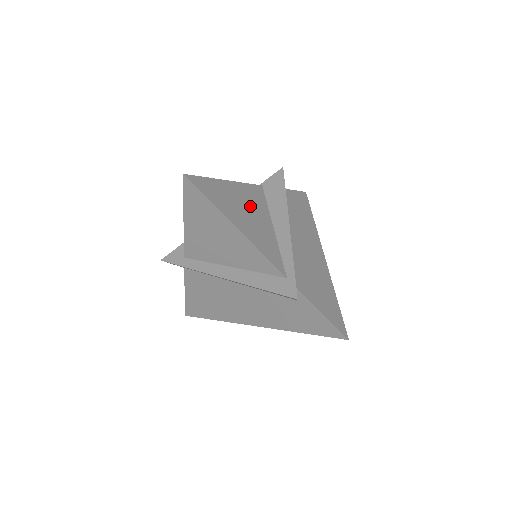
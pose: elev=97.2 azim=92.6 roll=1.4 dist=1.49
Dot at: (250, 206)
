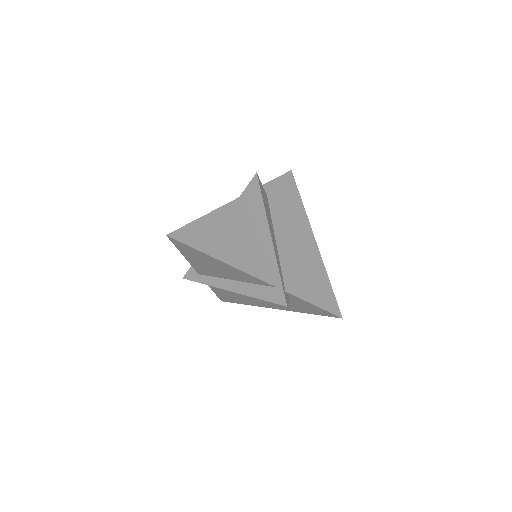
Dot at: (233, 229)
